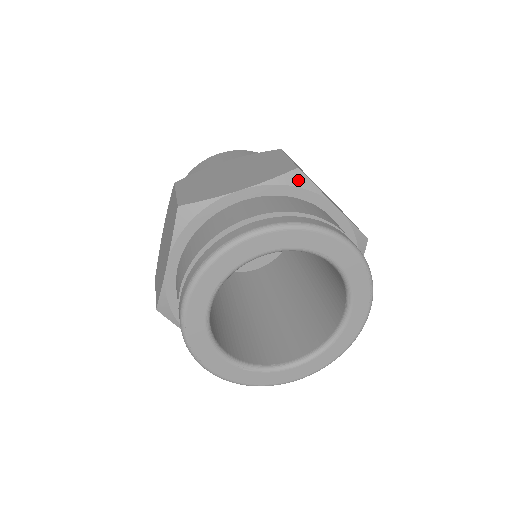
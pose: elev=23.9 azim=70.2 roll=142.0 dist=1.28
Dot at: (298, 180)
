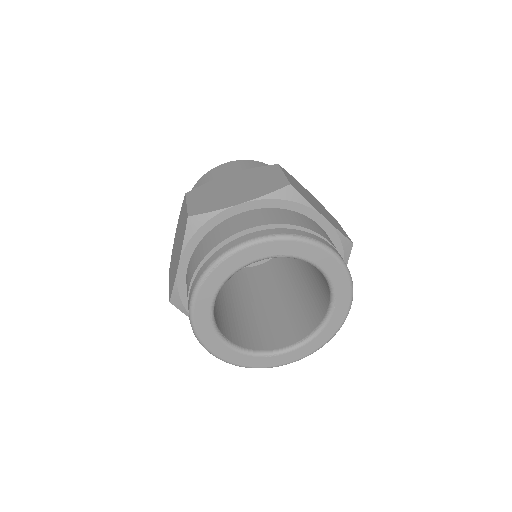
Dot at: (347, 249)
